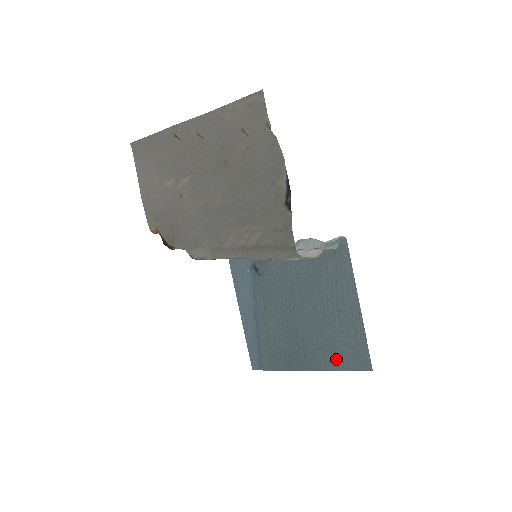
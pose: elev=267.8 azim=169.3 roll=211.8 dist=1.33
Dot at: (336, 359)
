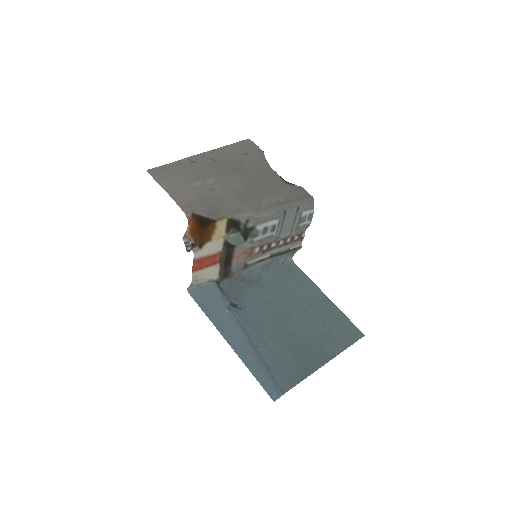
Dot at: (337, 342)
